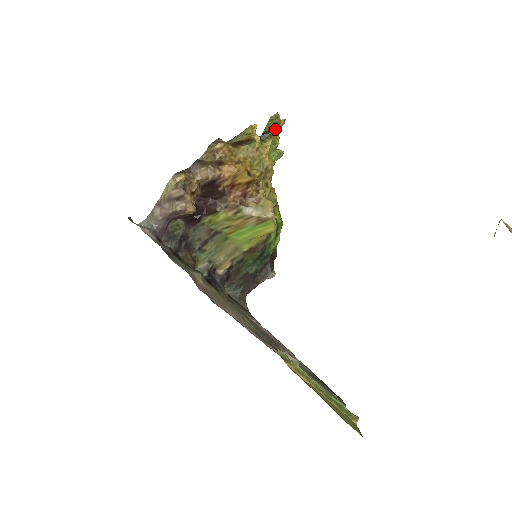
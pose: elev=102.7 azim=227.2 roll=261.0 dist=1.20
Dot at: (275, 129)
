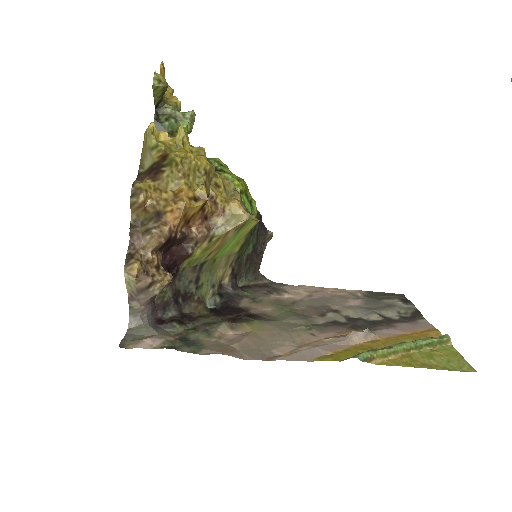
Dot at: occluded
